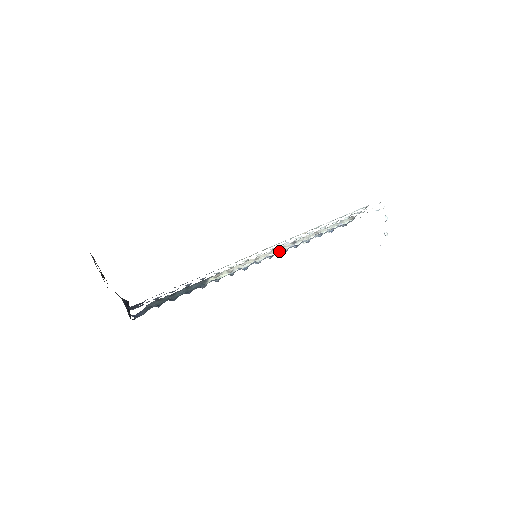
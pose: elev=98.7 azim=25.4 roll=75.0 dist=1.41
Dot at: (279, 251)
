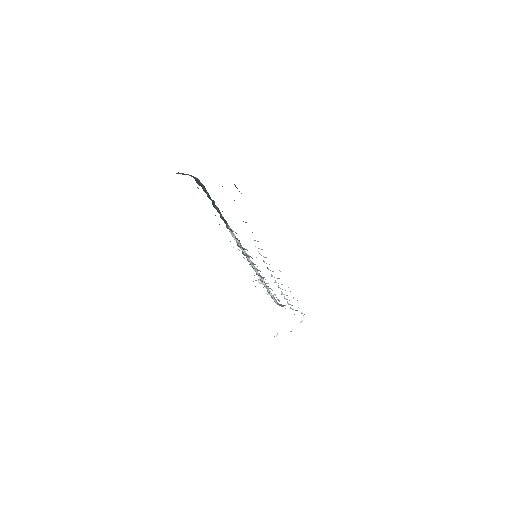
Dot at: occluded
